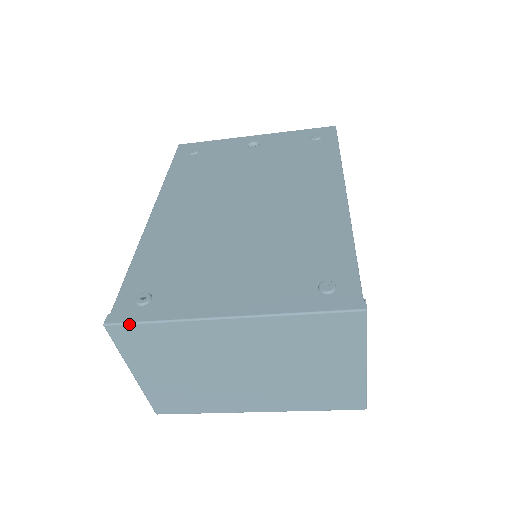
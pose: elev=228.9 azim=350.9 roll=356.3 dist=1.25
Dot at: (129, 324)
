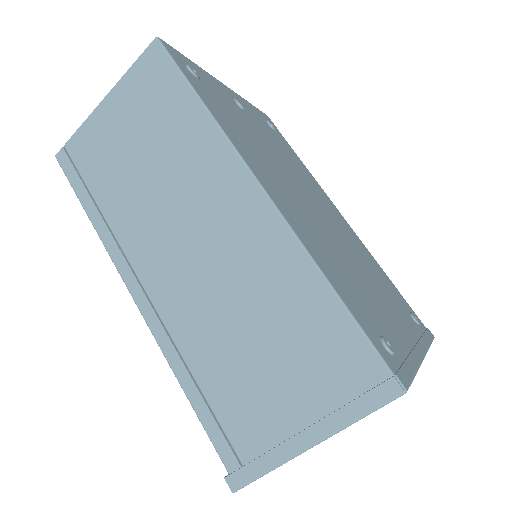
Dot at: occluded
